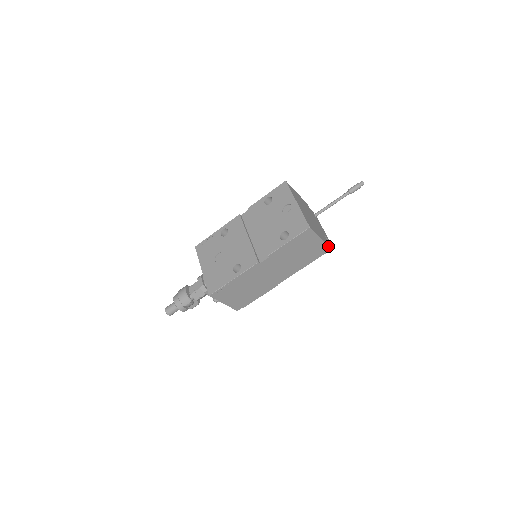
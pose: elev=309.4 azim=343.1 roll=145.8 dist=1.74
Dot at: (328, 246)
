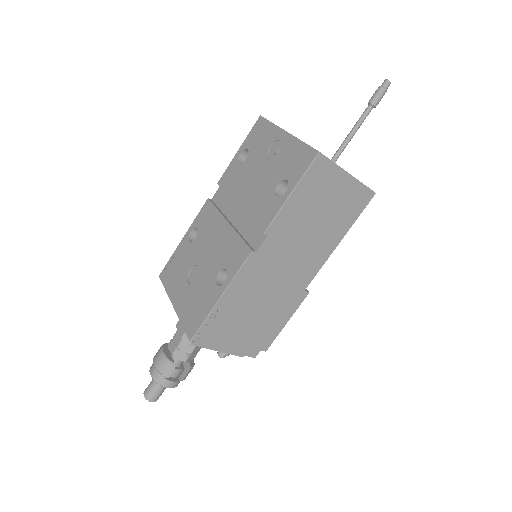
Dot at: (367, 188)
